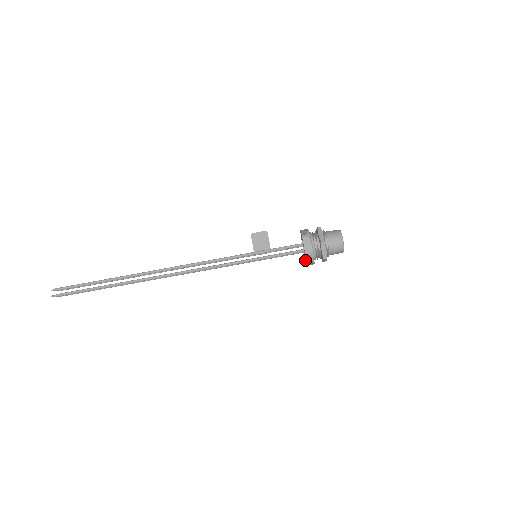
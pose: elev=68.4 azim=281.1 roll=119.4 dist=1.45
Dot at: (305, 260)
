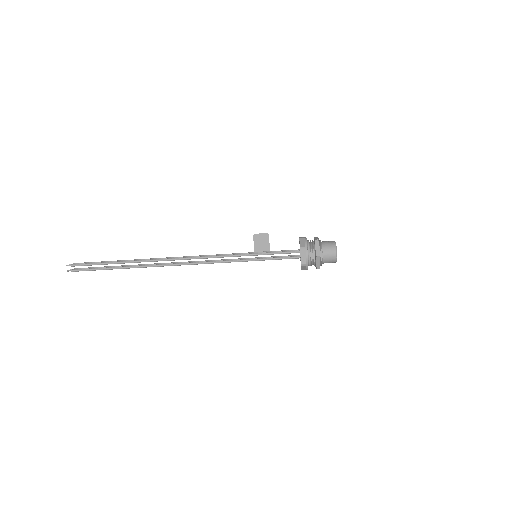
Dot at: occluded
